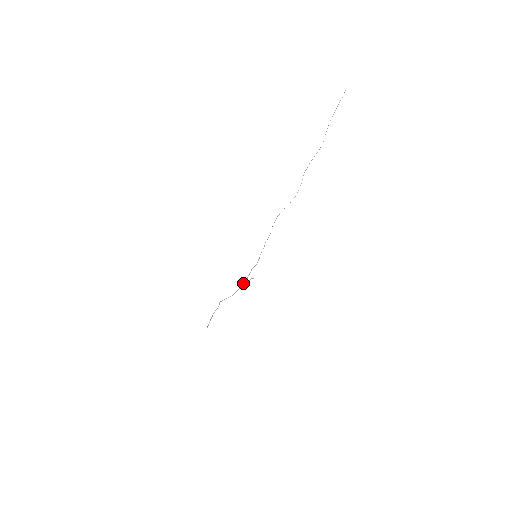
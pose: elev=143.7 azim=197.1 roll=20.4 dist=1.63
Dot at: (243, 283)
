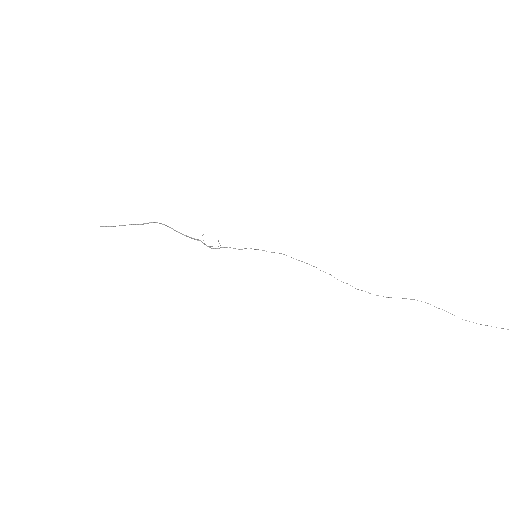
Dot at: occluded
